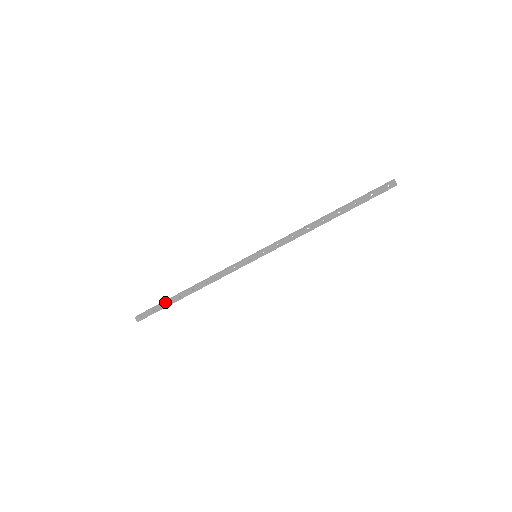
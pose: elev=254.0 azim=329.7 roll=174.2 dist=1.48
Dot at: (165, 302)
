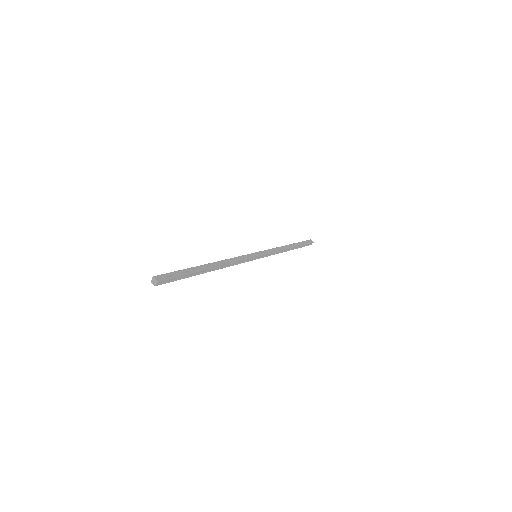
Dot at: (188, 268)
